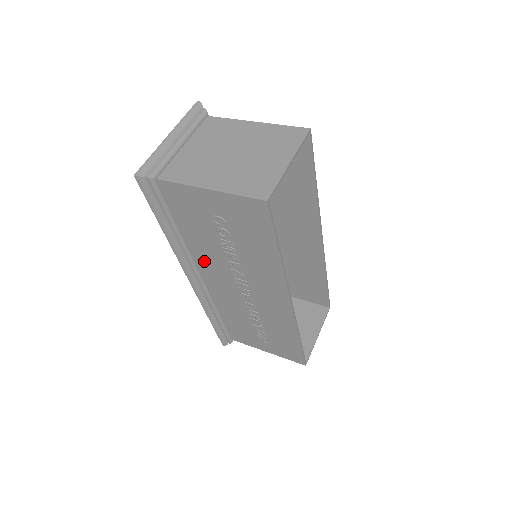
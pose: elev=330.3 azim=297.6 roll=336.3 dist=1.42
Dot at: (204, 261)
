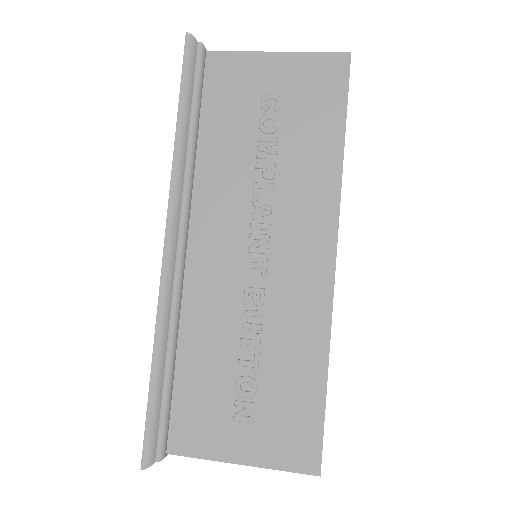
Dot at: (208, 198)
